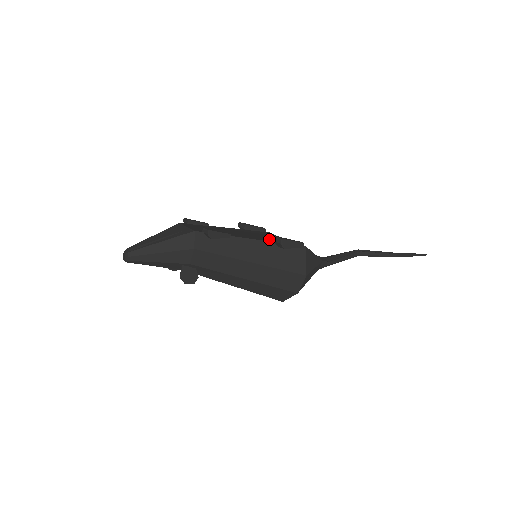
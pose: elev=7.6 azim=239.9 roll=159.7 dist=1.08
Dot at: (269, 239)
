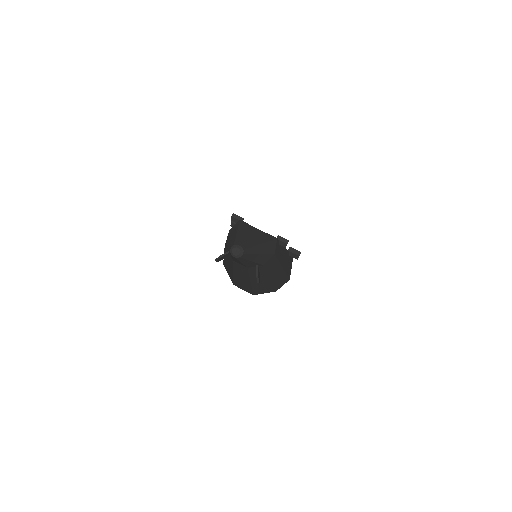
Dot at: occluded
